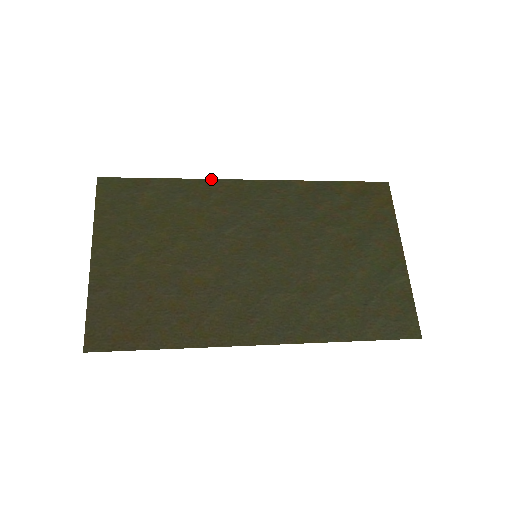
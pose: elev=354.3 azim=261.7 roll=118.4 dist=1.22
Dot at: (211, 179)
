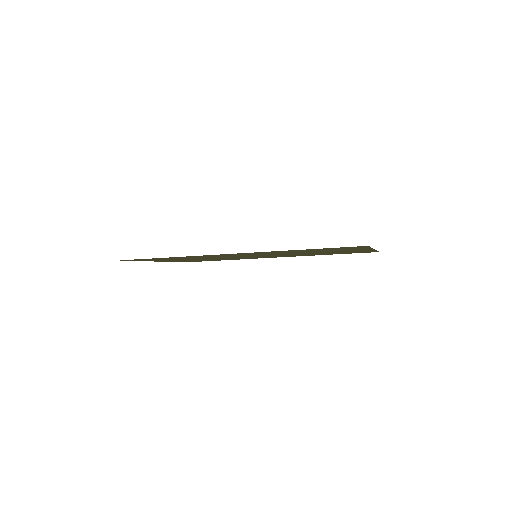
Dot at: occluded
